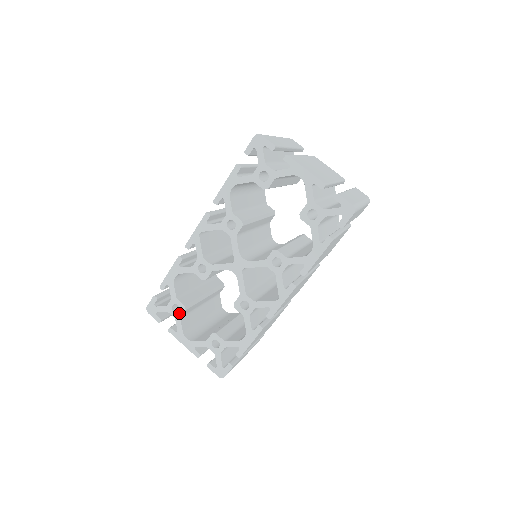
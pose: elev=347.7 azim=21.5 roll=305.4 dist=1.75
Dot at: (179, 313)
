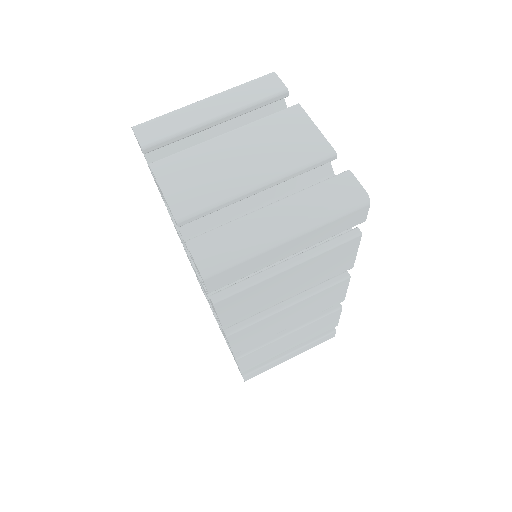
Dot at: occluded
